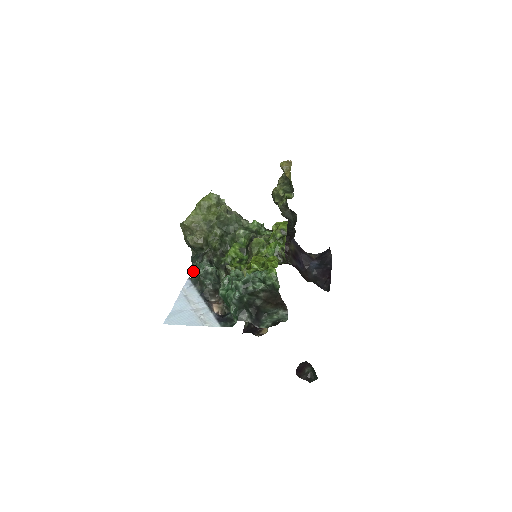
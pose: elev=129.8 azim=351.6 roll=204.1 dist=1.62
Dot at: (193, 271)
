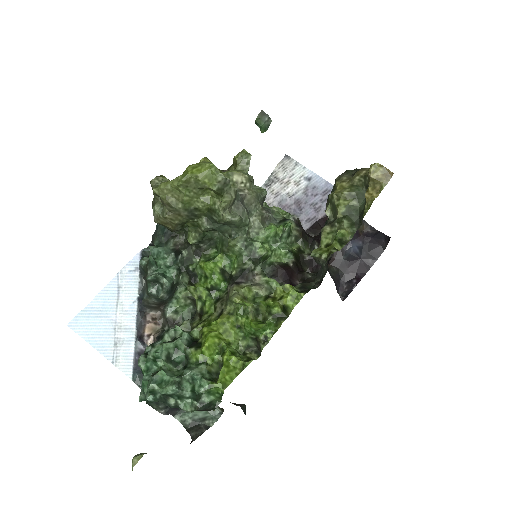
Dot at: (153, 241)
